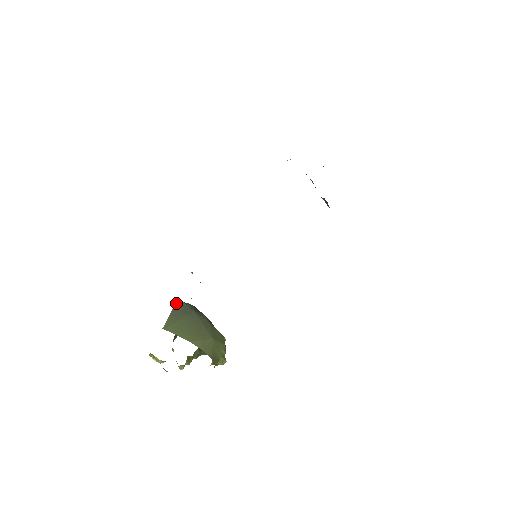
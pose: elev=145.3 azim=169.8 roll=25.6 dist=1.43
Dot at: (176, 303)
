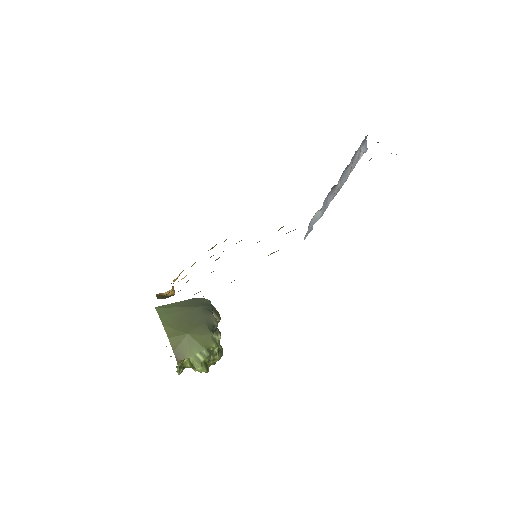
Dot at: occluded
